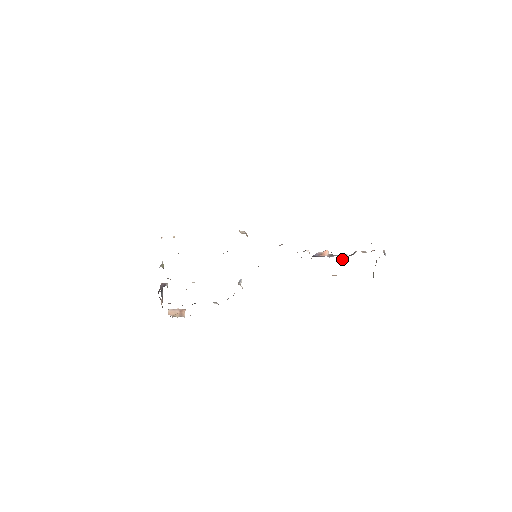
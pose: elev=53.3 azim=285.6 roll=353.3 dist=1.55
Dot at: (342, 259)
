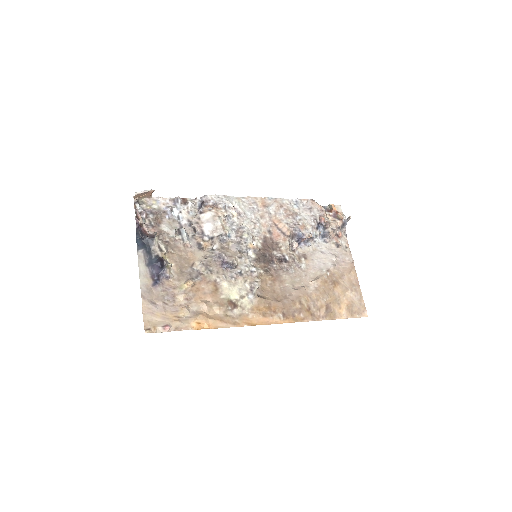
Dot at: (318, 223)
